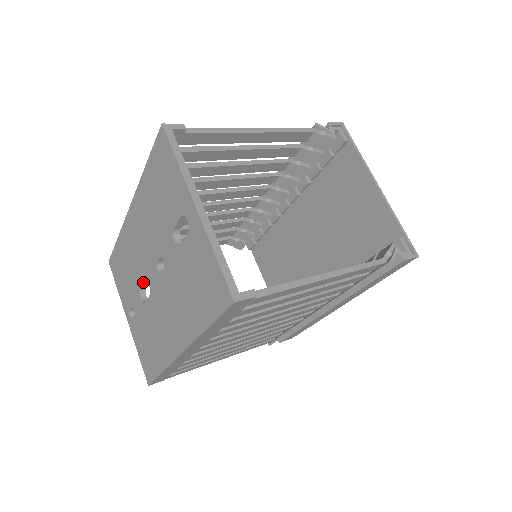
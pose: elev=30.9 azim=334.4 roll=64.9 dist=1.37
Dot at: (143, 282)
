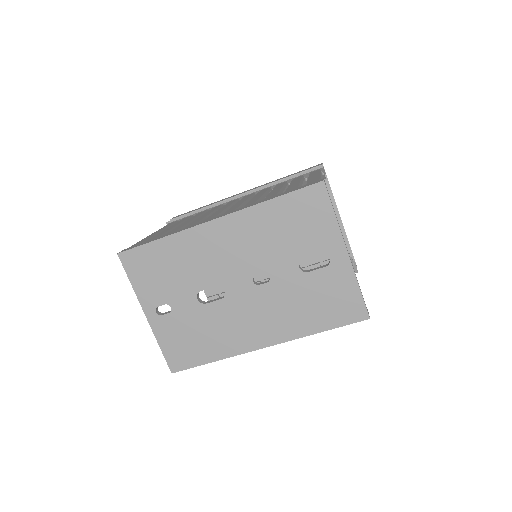
Dot at: occluded
